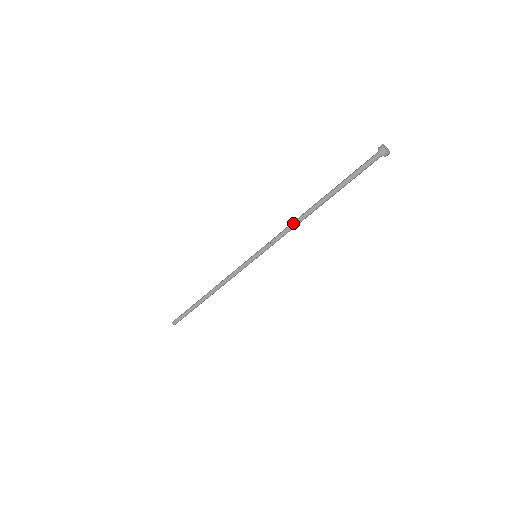
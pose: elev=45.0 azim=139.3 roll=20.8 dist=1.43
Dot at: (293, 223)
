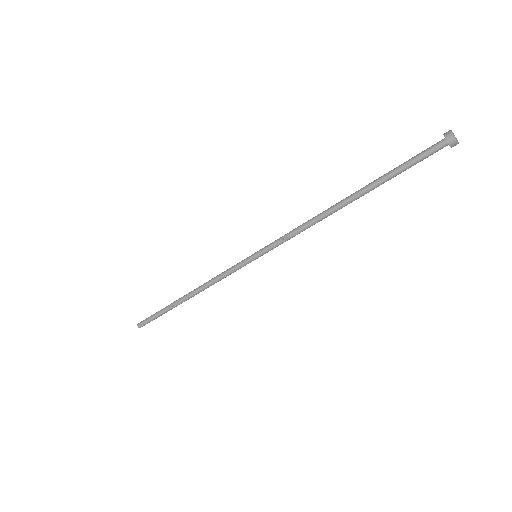
Dot at: (311, 219)
